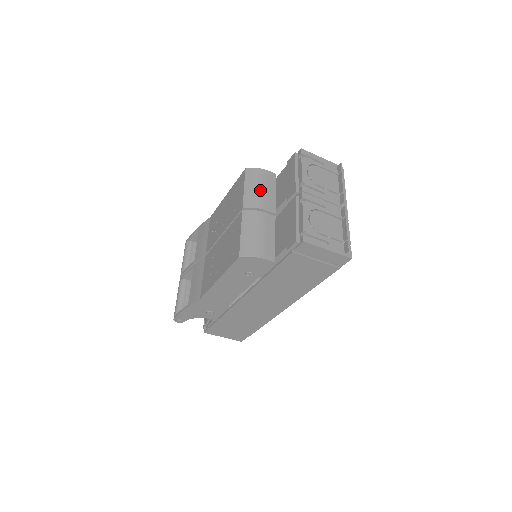
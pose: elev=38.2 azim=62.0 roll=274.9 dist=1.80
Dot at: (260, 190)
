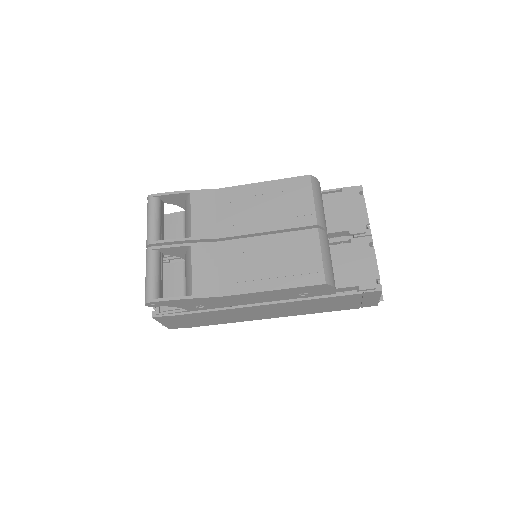
Dot at: (323, 208)
